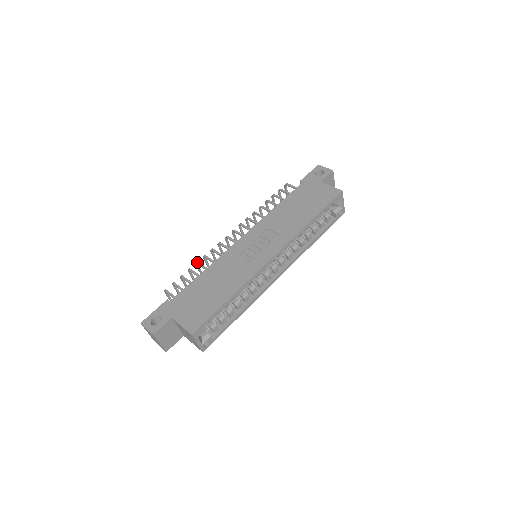
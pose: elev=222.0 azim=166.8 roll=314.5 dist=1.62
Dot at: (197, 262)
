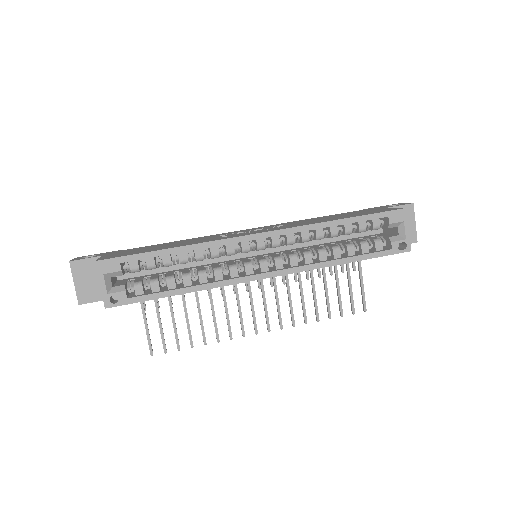
Dot at: occluded
